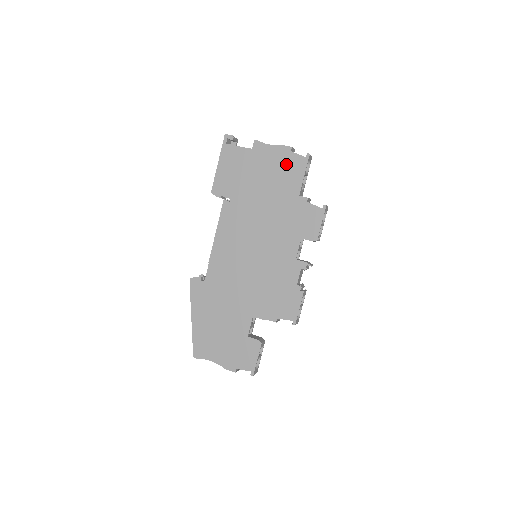
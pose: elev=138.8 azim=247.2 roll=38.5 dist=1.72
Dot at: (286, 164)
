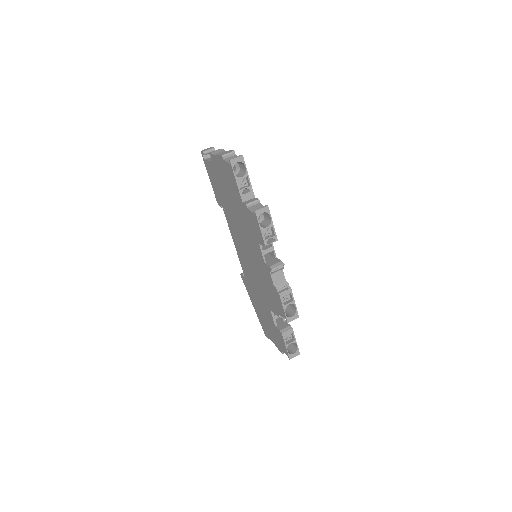
Dot at: (227, 173)
